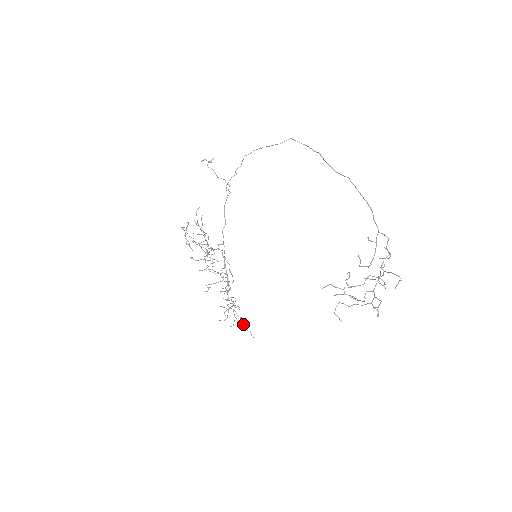
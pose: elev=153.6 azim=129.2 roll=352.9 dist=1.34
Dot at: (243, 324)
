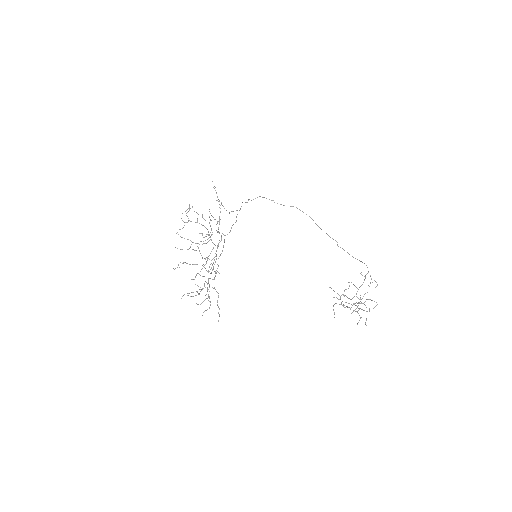
Dot at: occluded
